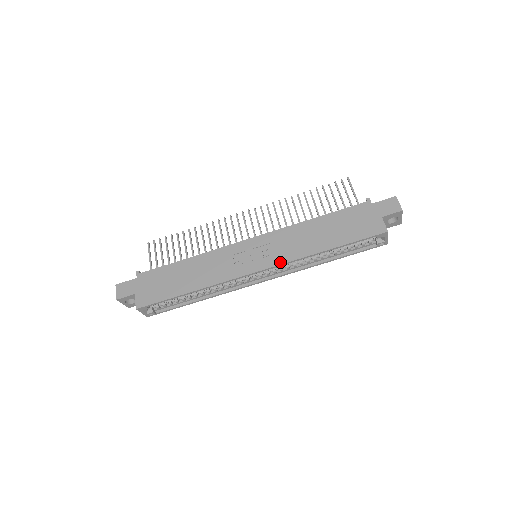
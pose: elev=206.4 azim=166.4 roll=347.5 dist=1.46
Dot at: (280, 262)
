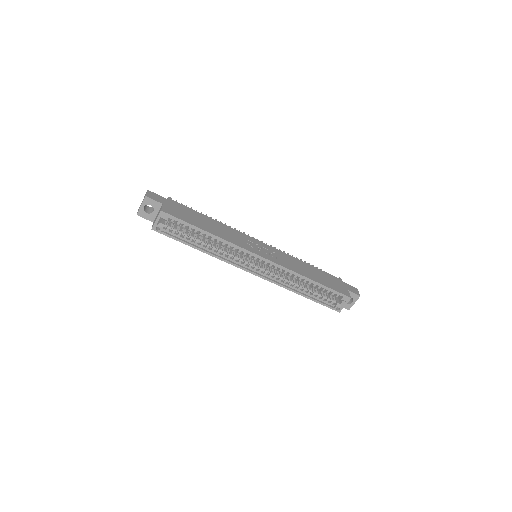
Dot at: (280, 264)
